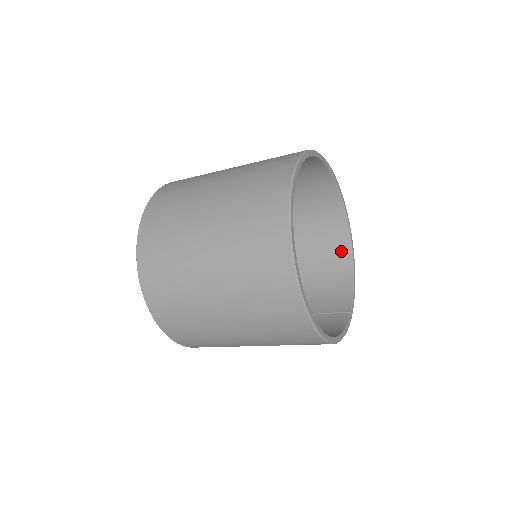
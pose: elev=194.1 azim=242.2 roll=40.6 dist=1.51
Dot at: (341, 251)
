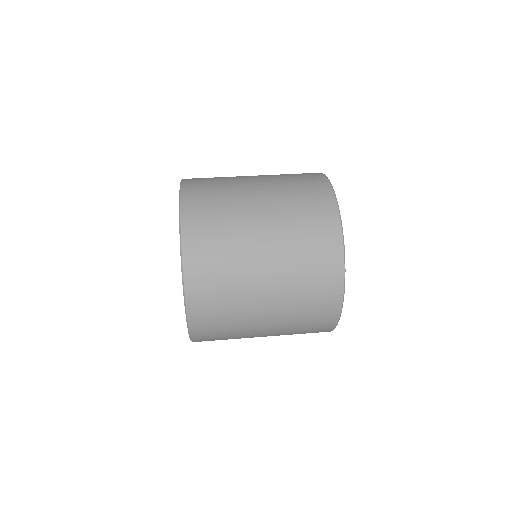
Dot at: occluded
